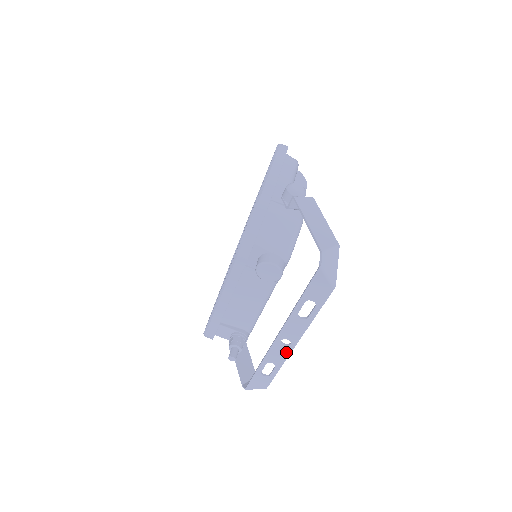
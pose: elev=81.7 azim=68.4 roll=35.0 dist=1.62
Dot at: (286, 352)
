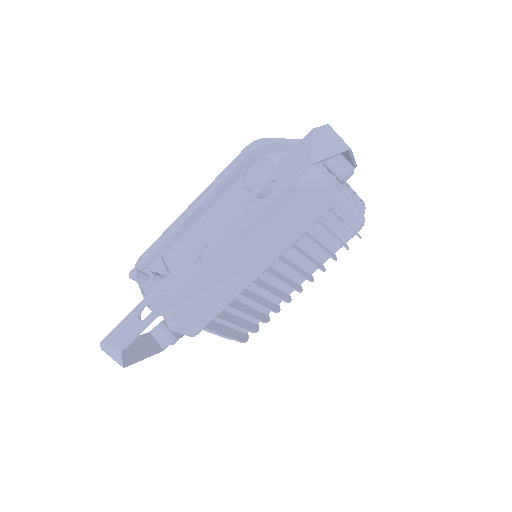
Dot at: (192, 273)
